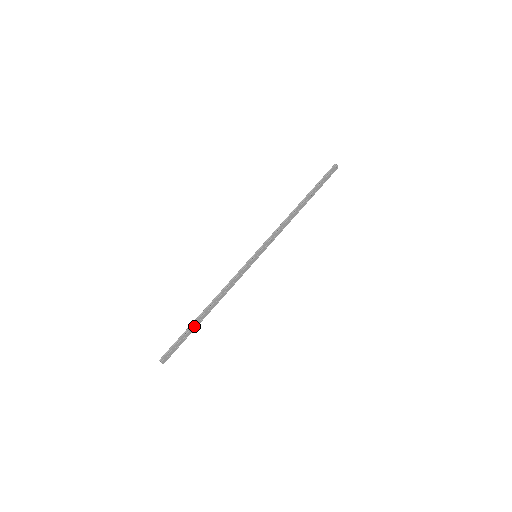
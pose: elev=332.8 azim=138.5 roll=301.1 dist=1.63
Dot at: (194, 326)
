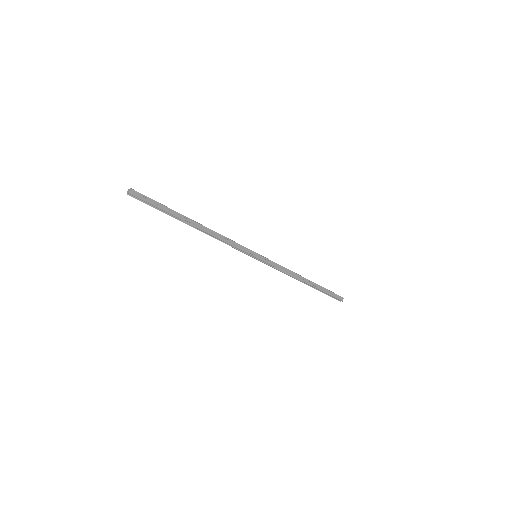
Dot at: (177, 214)
